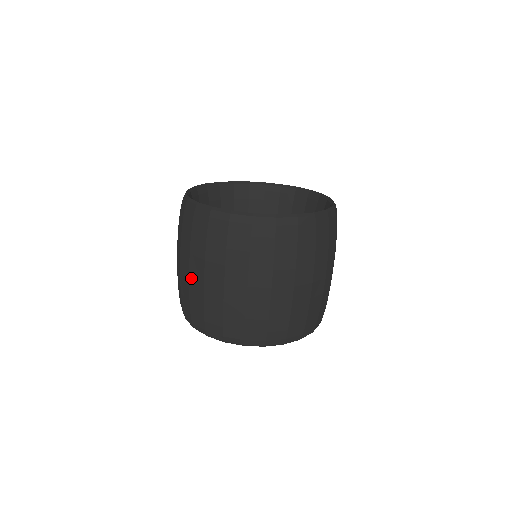
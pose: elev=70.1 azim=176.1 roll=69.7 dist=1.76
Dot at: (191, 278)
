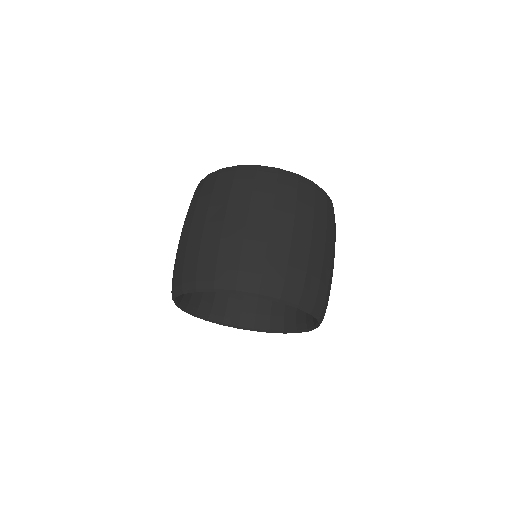
Dot at: (249, 228)
